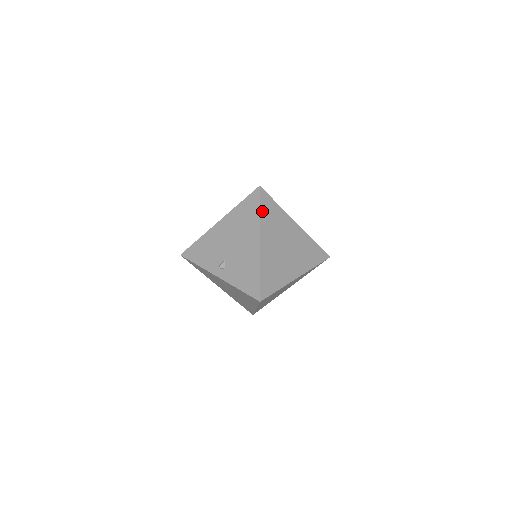
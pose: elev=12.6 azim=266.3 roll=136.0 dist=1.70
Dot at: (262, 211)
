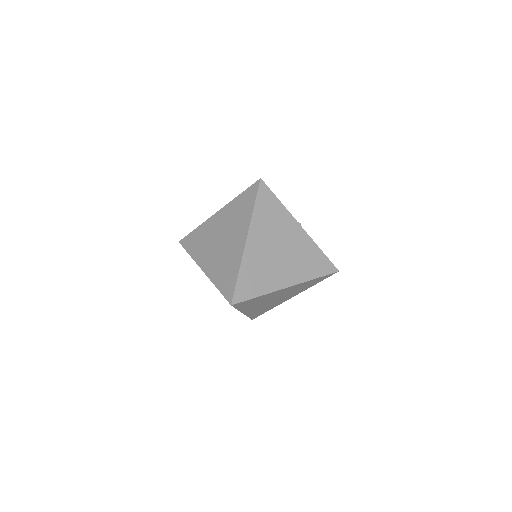
Dot at: (240, 308)
